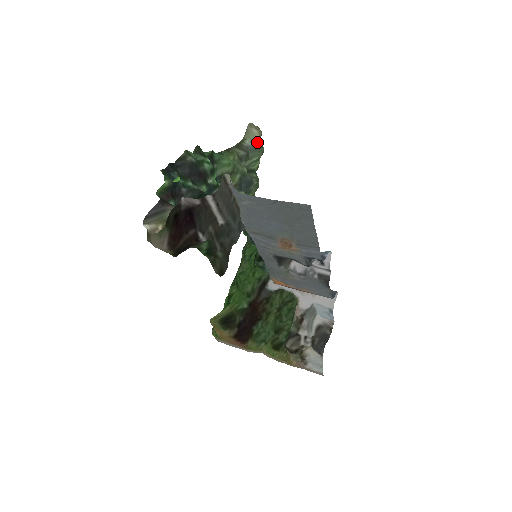
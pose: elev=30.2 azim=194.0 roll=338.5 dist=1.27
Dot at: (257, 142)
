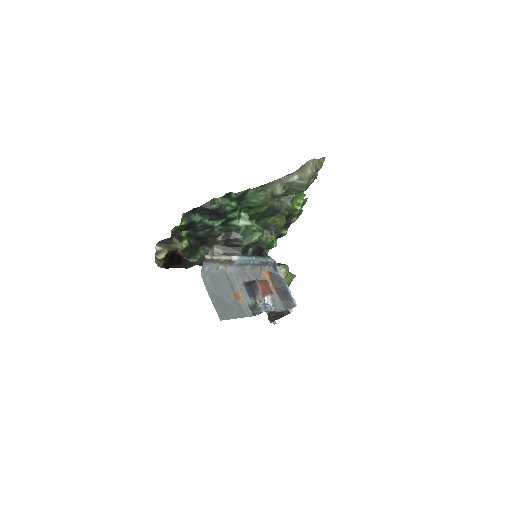
Dot at: (304, 181)
